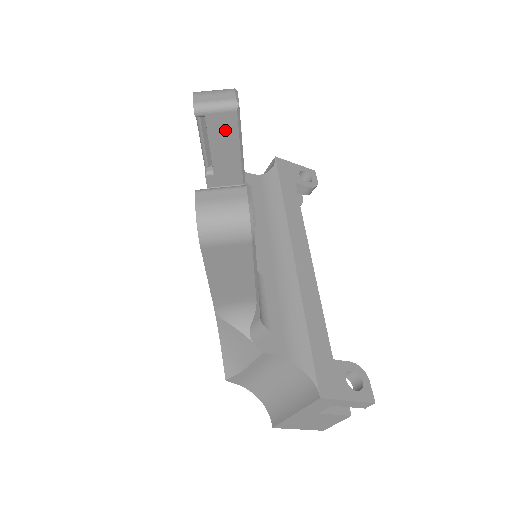
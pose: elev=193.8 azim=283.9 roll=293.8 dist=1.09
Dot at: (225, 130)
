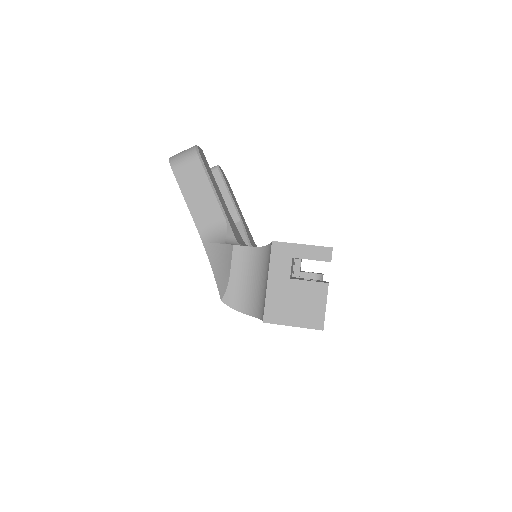
Dot at: occluded
